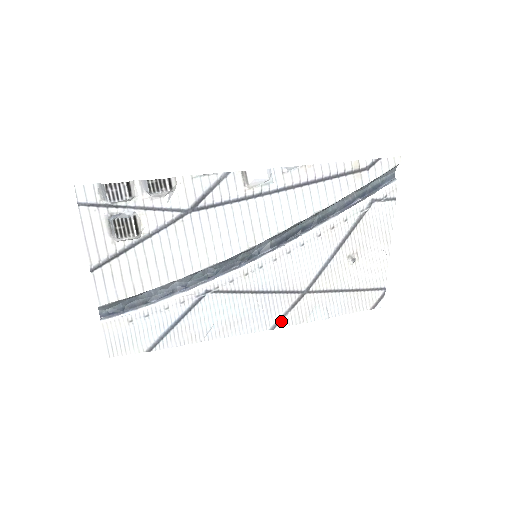
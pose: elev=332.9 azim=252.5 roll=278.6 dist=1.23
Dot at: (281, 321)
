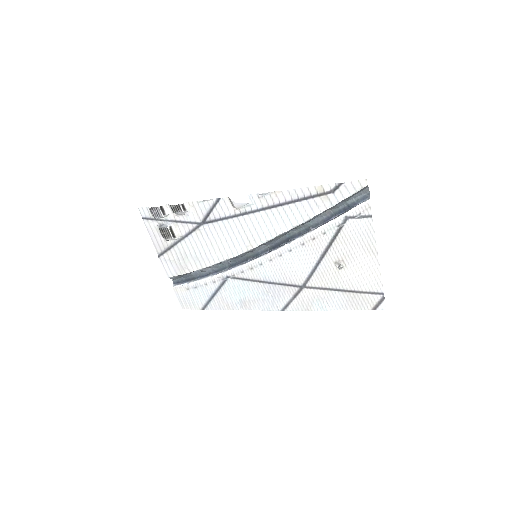
Dot at: (288, 306)
